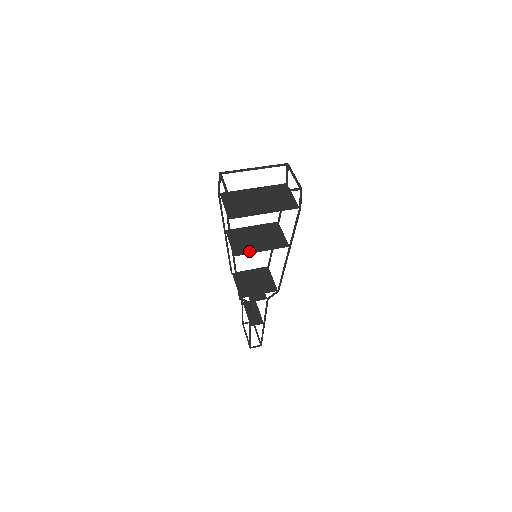
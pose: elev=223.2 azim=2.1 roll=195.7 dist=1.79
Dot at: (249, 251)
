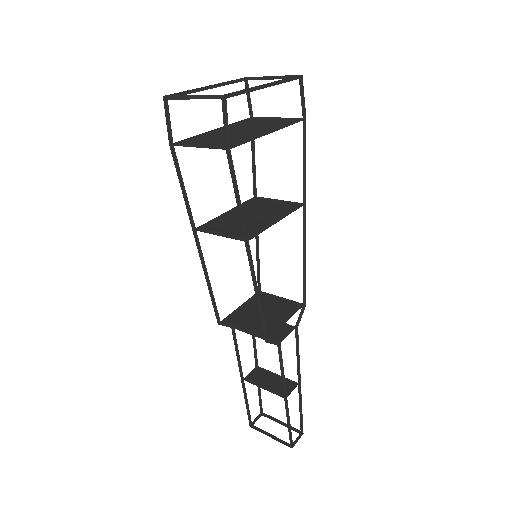
Dot at: (260, 229)
